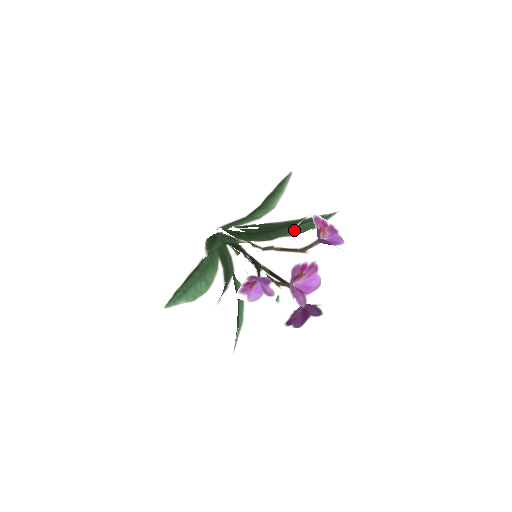
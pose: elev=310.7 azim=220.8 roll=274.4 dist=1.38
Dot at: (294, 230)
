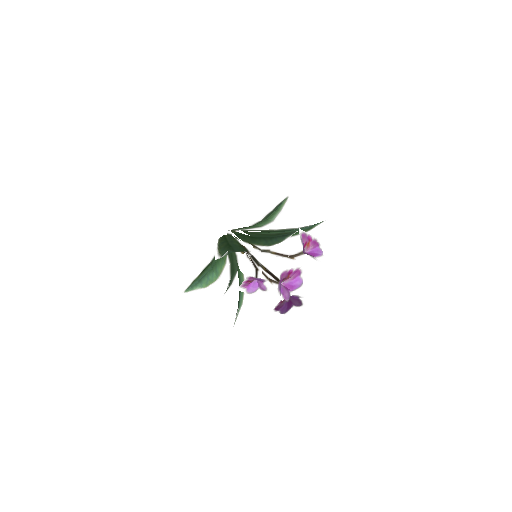
Dot at: occluded
